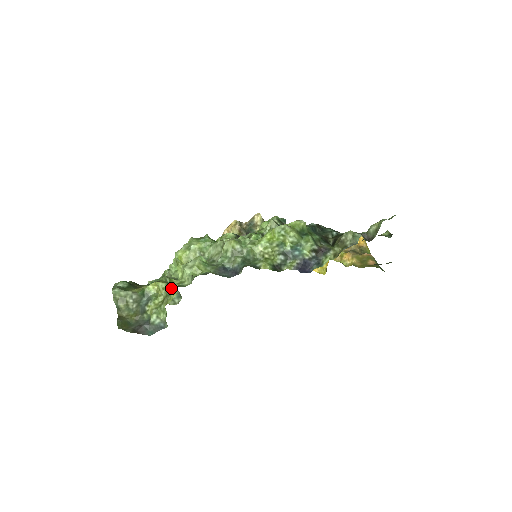
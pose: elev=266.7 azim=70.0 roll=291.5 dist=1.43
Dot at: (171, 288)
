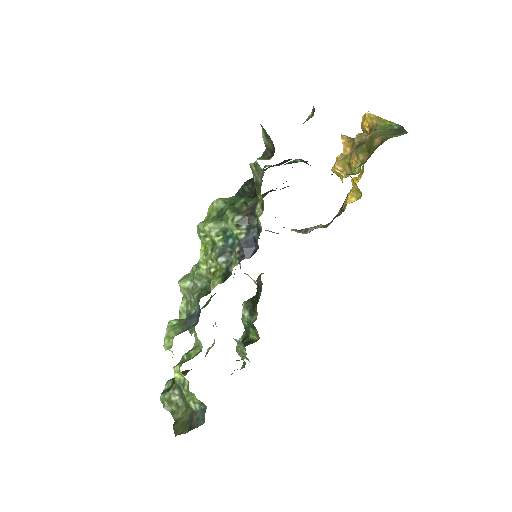
Dot at: occluded
